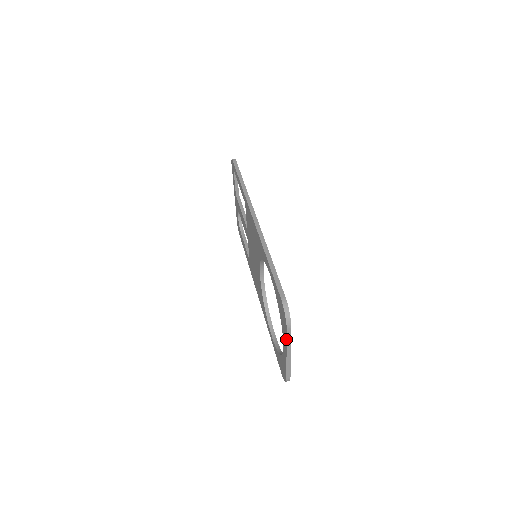
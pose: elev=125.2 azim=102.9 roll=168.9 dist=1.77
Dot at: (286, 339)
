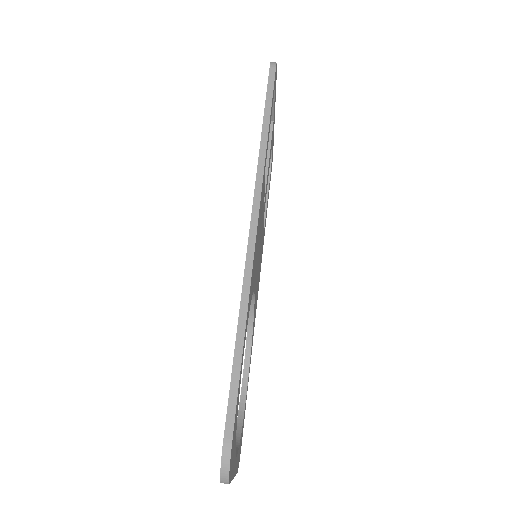
Dot at: occluded
